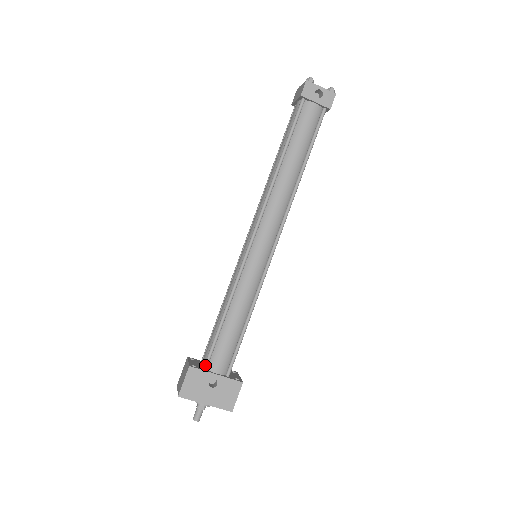
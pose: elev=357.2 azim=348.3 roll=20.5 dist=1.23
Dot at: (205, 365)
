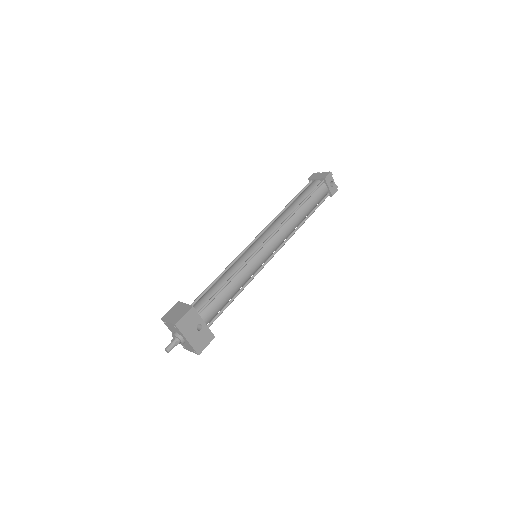
Dot at: (200, 311)
